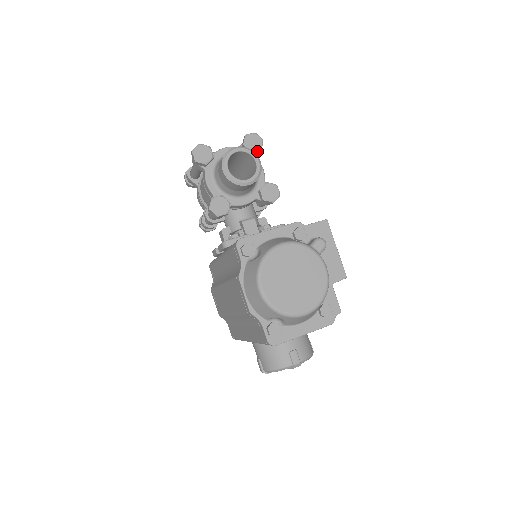
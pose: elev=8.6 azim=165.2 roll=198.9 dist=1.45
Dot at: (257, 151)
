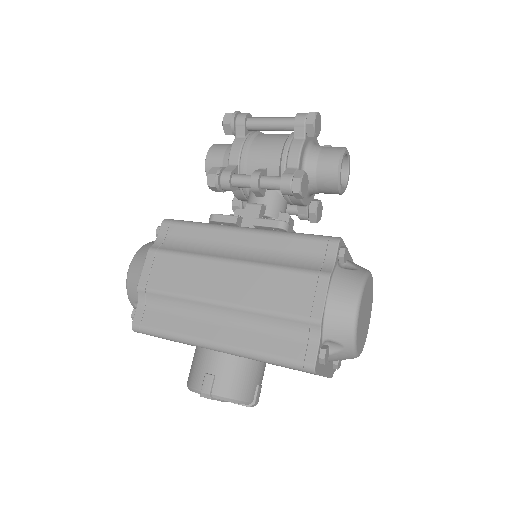
Dot at: occluded
